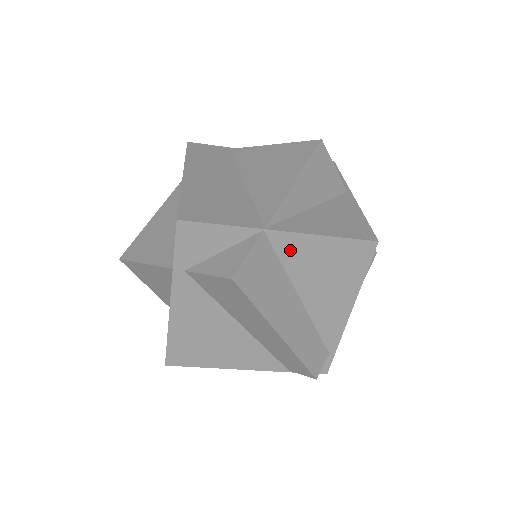
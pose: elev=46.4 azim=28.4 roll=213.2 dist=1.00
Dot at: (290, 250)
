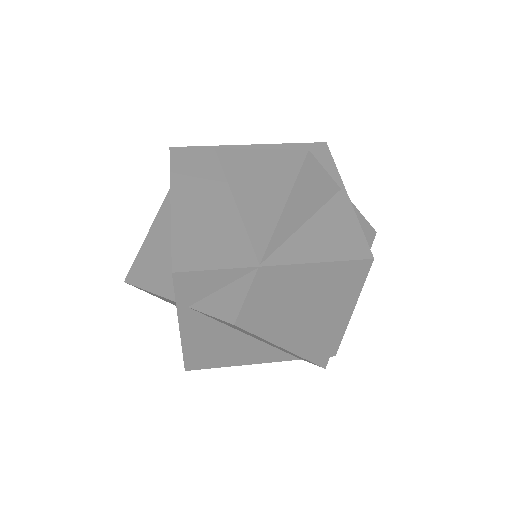
Dot at: (287, 278)
